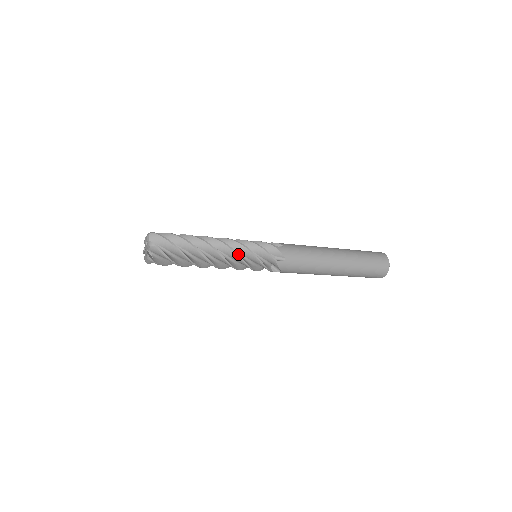
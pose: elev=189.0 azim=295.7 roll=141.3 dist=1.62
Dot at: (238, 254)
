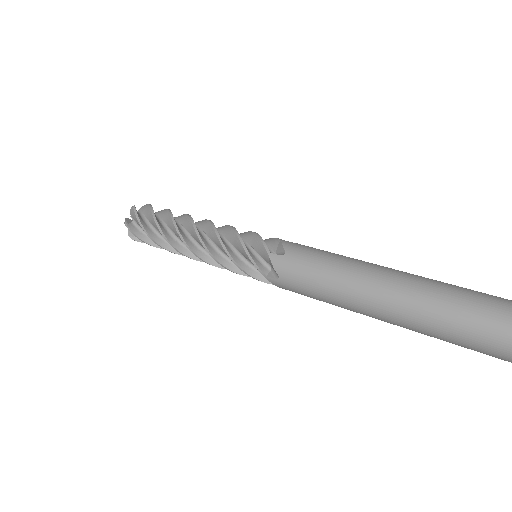
Dot at: occluded
